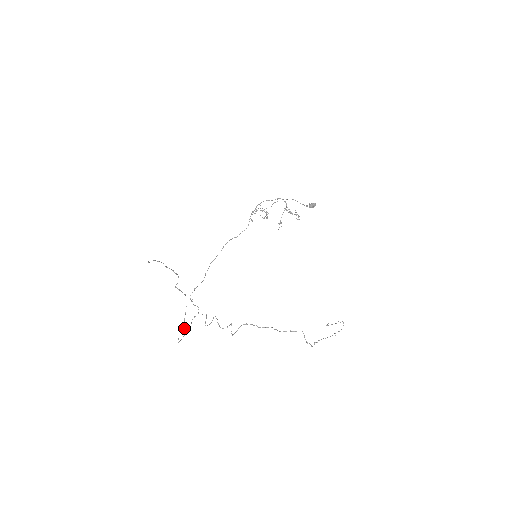
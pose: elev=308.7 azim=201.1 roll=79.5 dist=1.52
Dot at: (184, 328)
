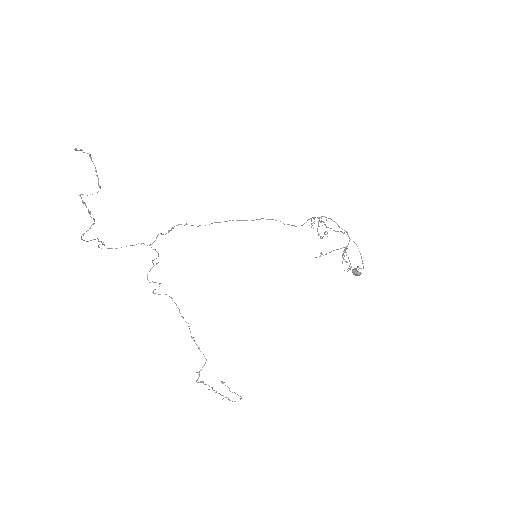
Dot at: (84, 240)
